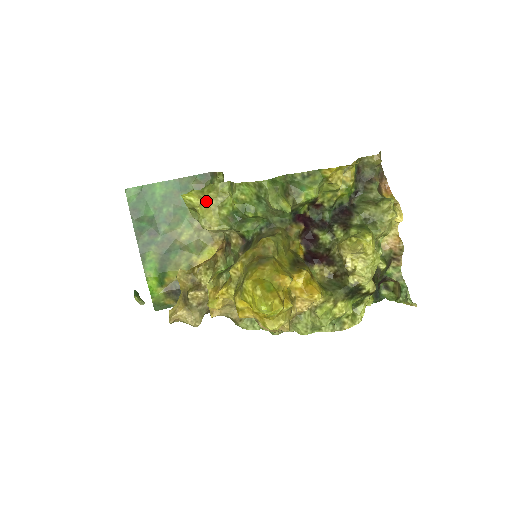
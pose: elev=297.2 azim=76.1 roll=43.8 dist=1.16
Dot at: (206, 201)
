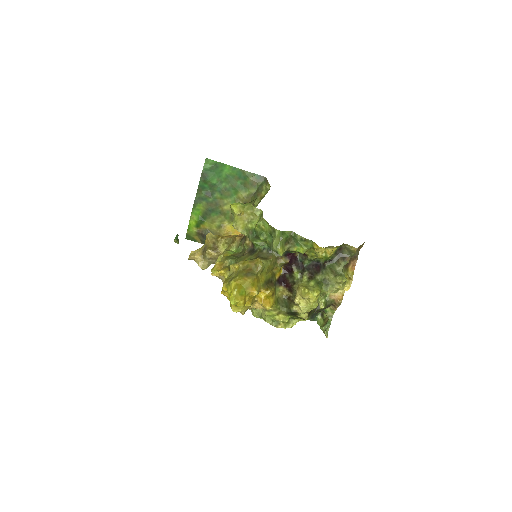
Dot at: (243, 214)
